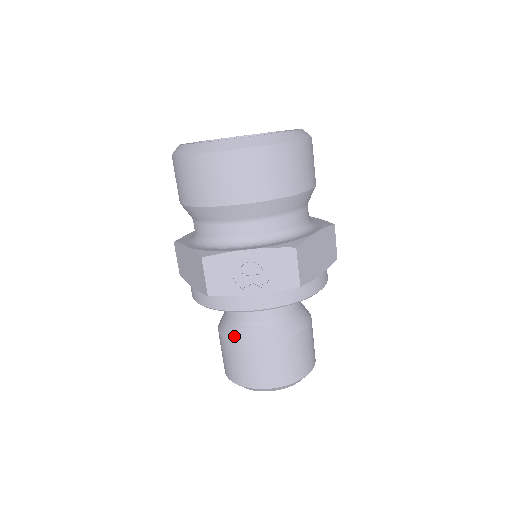
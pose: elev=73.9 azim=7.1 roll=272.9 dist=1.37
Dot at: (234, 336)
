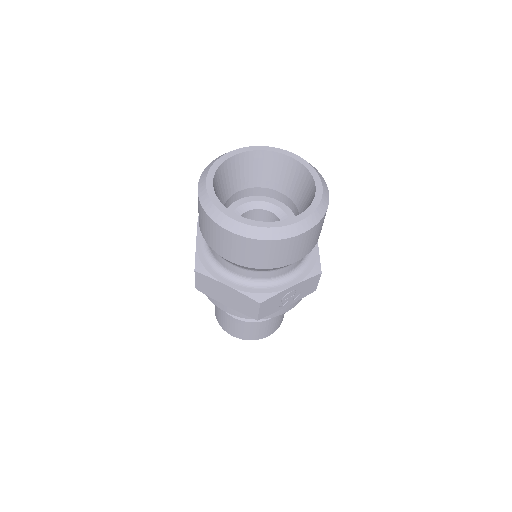
Dot at: (249, 319)
